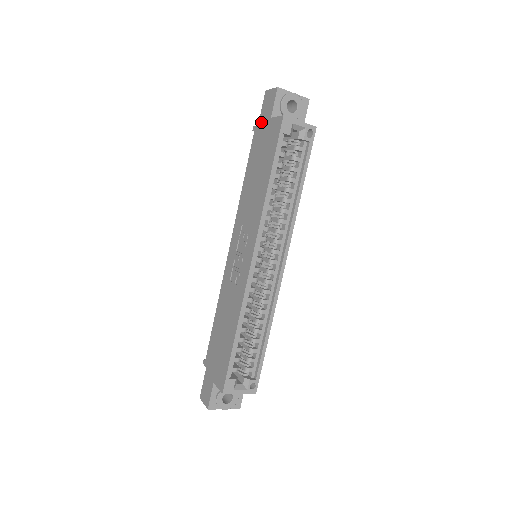
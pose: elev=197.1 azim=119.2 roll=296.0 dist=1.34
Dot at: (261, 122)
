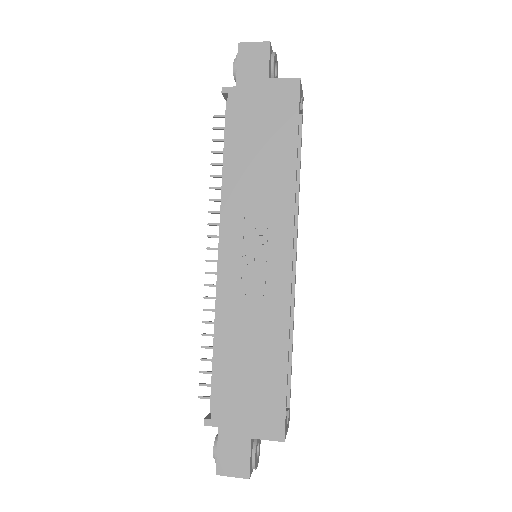
Dot at: (244, 82)
